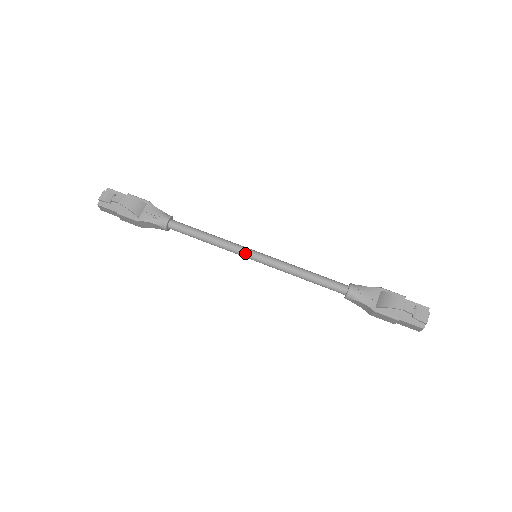
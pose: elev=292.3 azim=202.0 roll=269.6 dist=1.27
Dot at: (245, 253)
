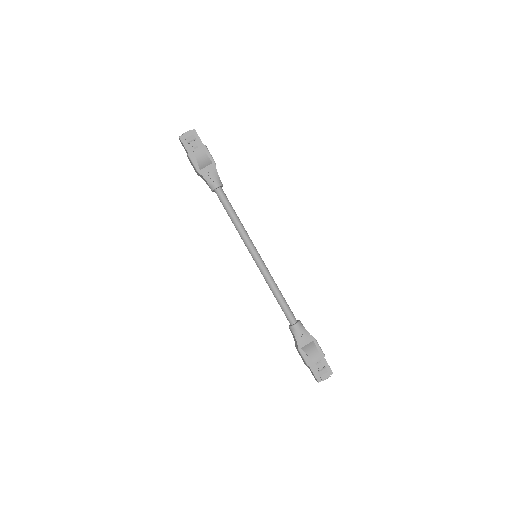
Dot at: (250, 249)
